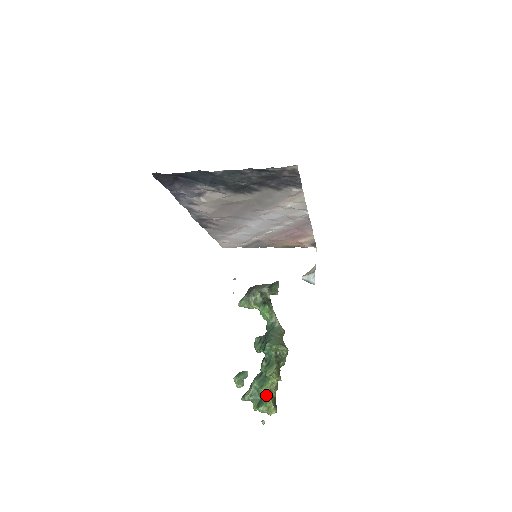
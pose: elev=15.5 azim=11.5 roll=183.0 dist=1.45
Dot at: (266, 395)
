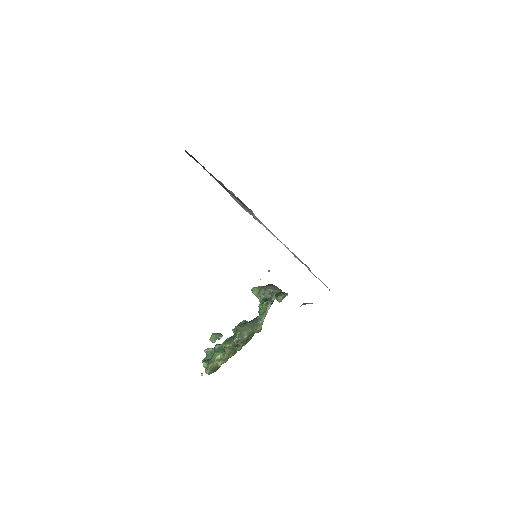
Dot at: (214, 359)
